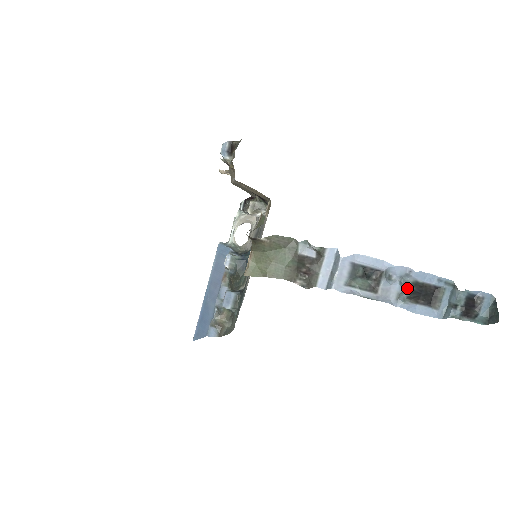
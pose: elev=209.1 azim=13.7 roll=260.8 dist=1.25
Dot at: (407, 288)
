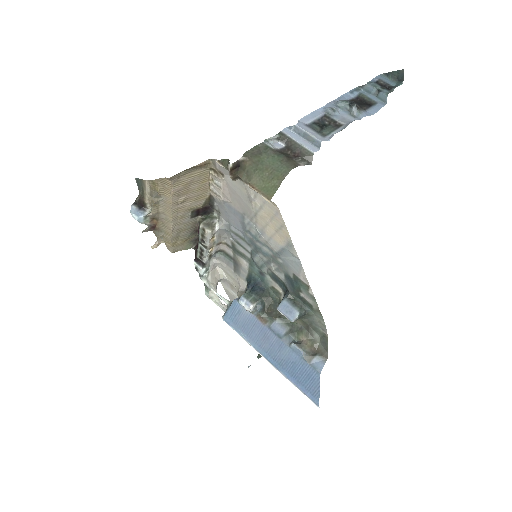
Dot at: (348, 106)
